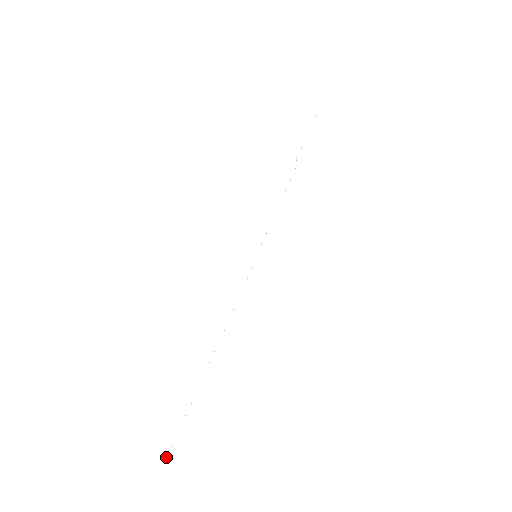
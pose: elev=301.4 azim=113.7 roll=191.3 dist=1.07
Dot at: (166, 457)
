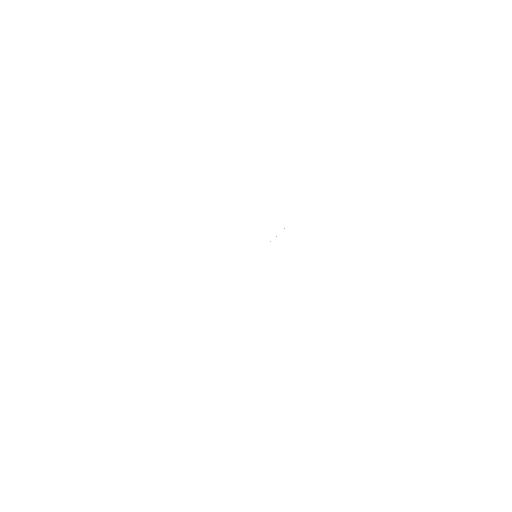
Dot at: occluded
